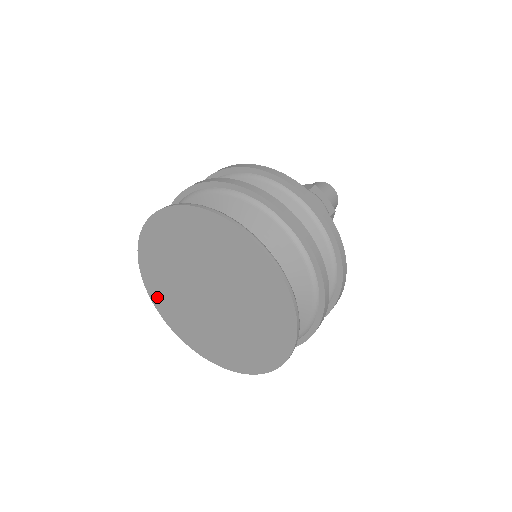
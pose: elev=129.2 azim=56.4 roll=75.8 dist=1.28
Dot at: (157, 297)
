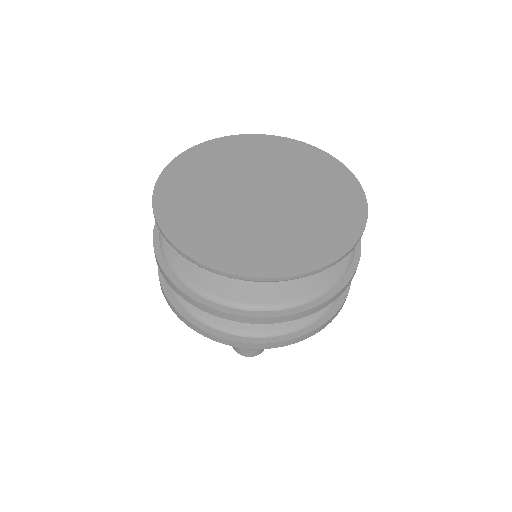
Dot at: (181, 232)
